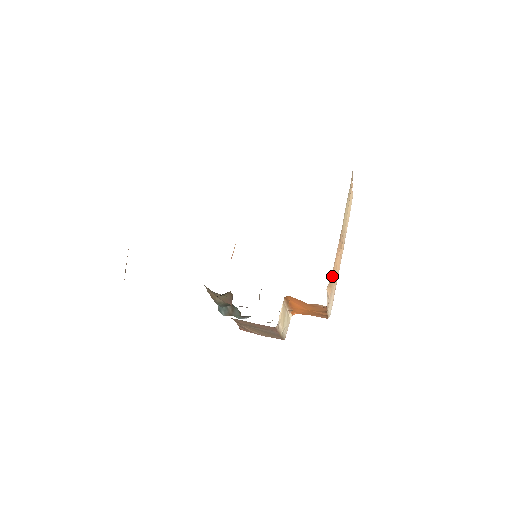
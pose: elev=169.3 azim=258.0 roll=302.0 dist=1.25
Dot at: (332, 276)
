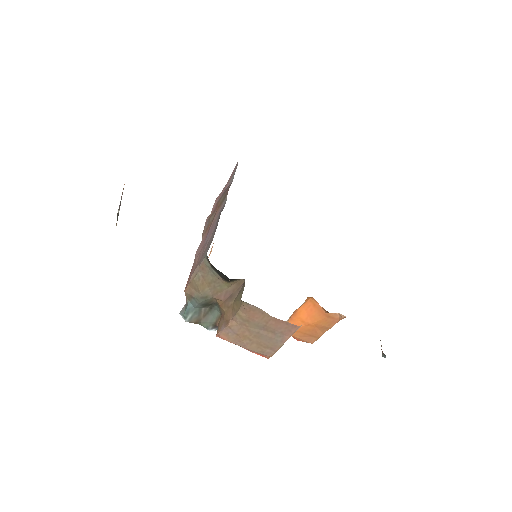
Dot at: occluded
